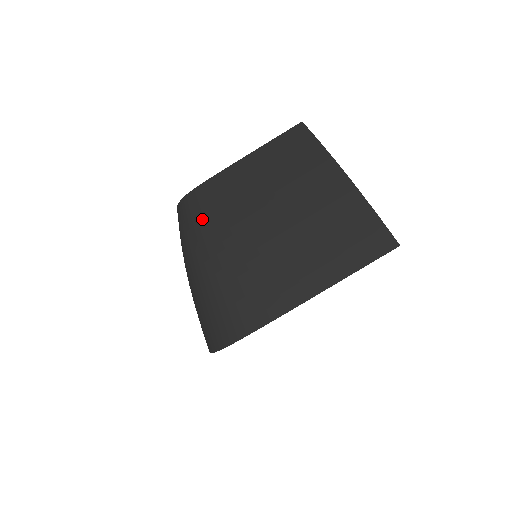
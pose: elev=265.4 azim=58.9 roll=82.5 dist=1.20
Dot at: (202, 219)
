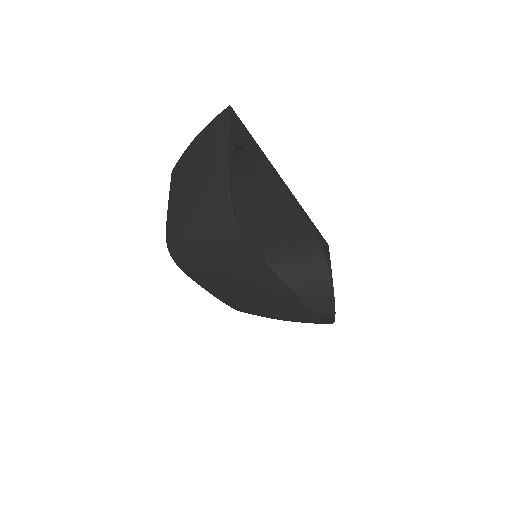
Dot at: (176, 228)
